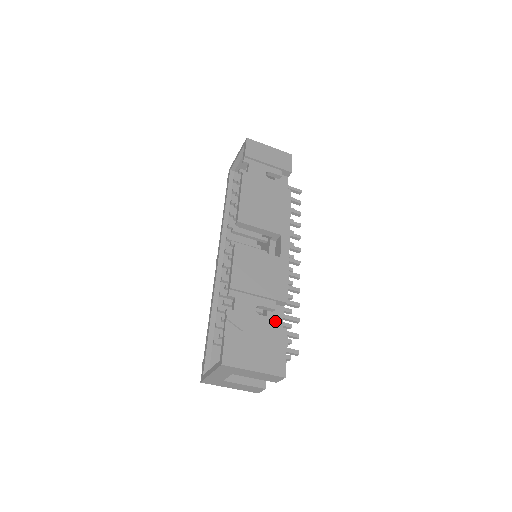
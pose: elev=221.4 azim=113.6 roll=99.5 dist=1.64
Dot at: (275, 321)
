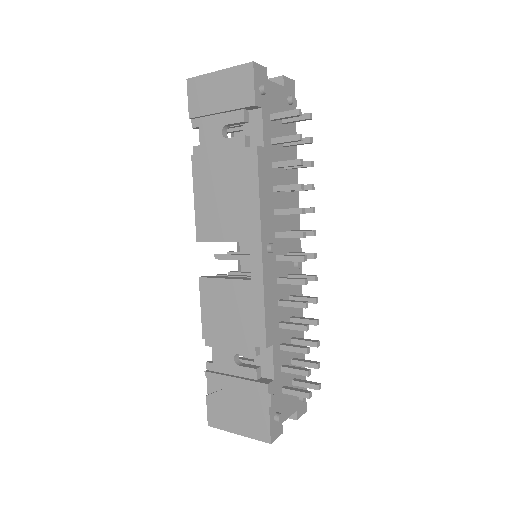
Dot at: (264, 366)
